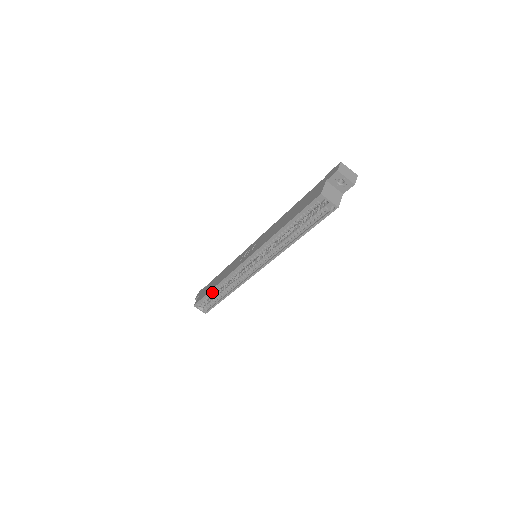
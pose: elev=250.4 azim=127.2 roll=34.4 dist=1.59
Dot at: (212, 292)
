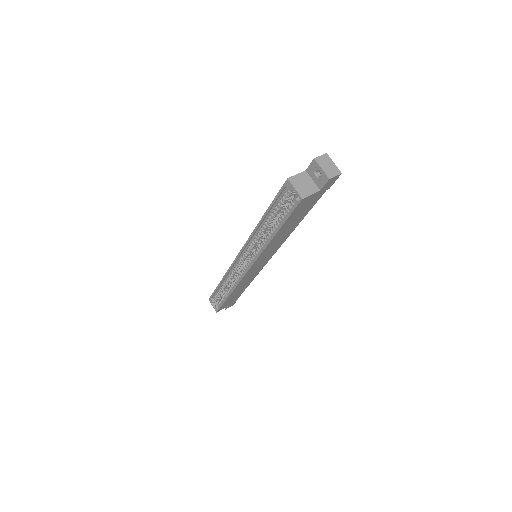
Dot at: (220, 287)
